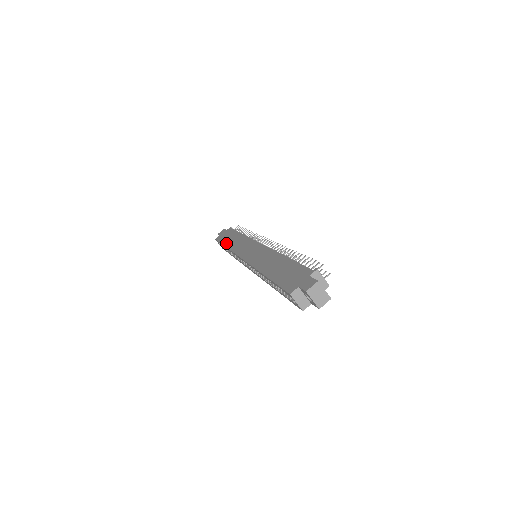
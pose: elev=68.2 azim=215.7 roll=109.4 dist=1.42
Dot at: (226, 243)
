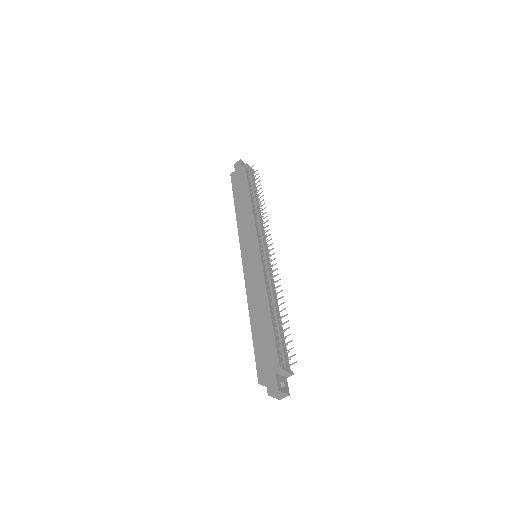
Dot at: (236, 203)
